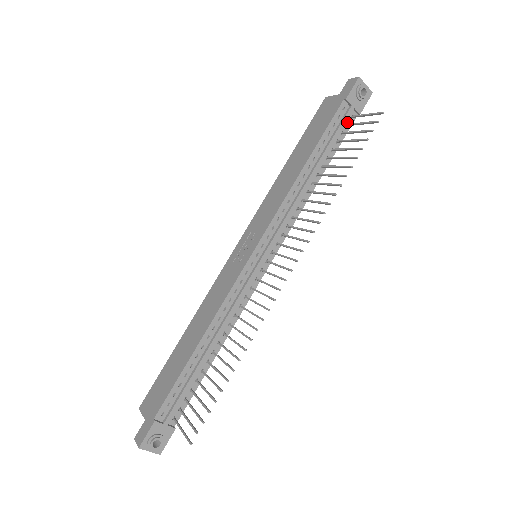
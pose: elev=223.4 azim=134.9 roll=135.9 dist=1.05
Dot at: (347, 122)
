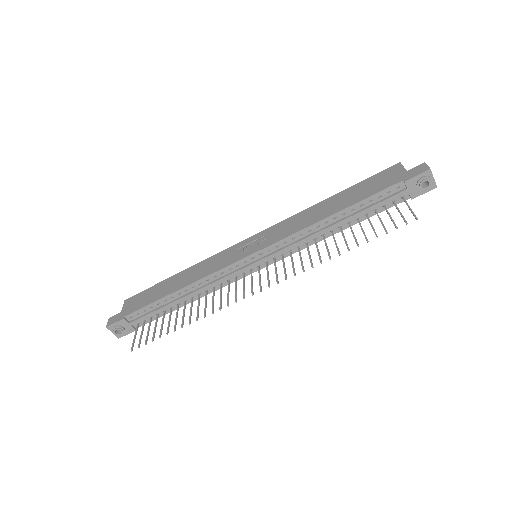
Dot at: (395, 199)
